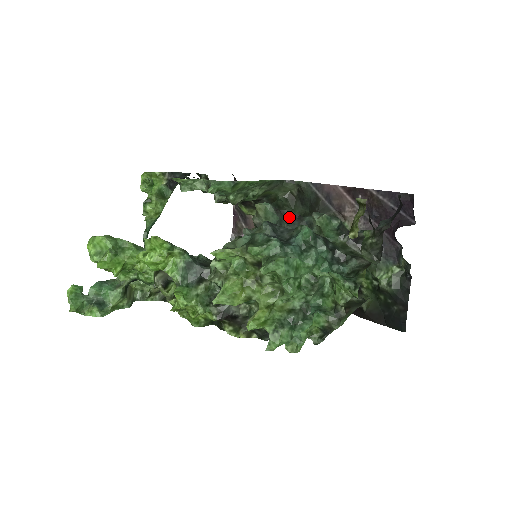
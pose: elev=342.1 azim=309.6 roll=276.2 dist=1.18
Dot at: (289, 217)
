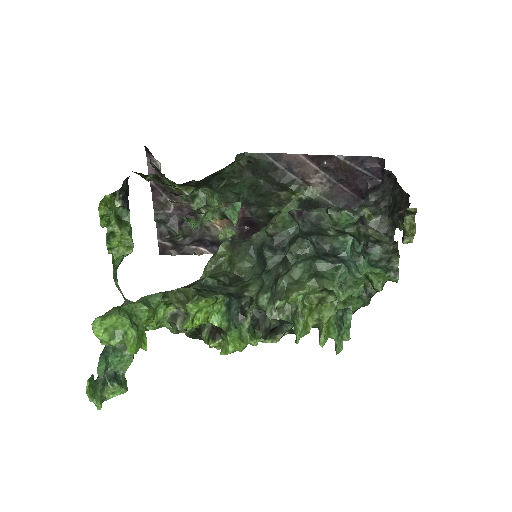
Dot at: (298, 216)
